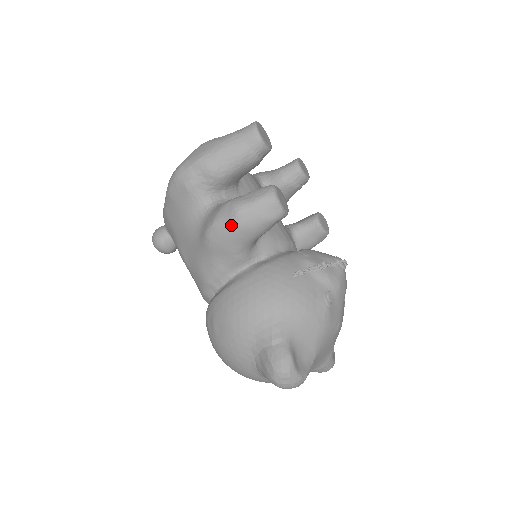
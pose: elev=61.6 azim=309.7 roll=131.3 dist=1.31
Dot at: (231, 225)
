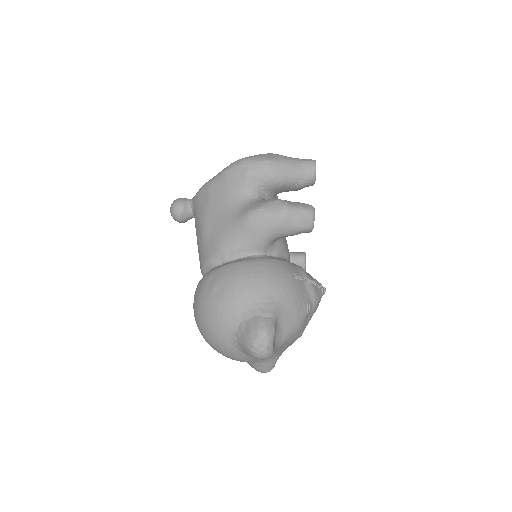
Dot at: (274, 216)
